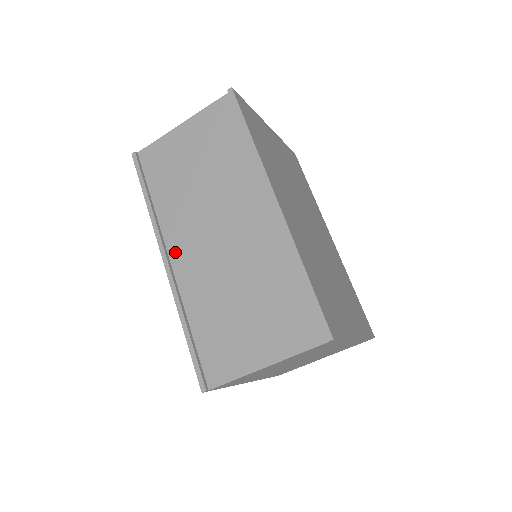
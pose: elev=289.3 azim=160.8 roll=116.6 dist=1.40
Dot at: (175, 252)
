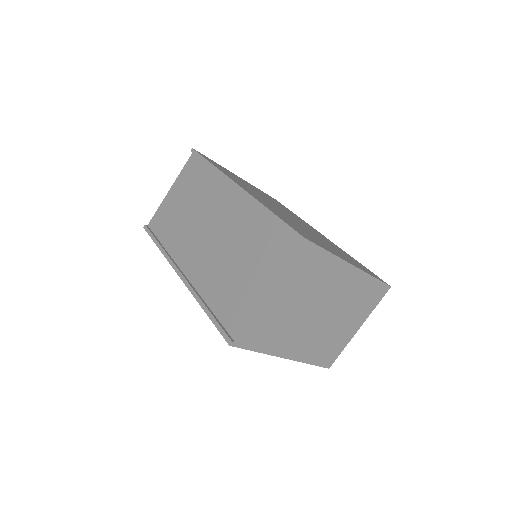
Dot at: (186, 266)
